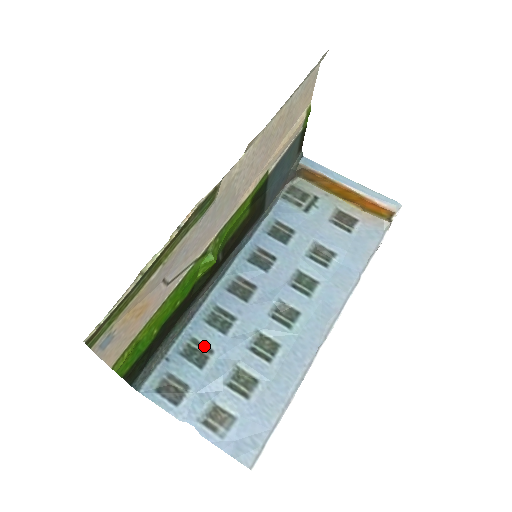
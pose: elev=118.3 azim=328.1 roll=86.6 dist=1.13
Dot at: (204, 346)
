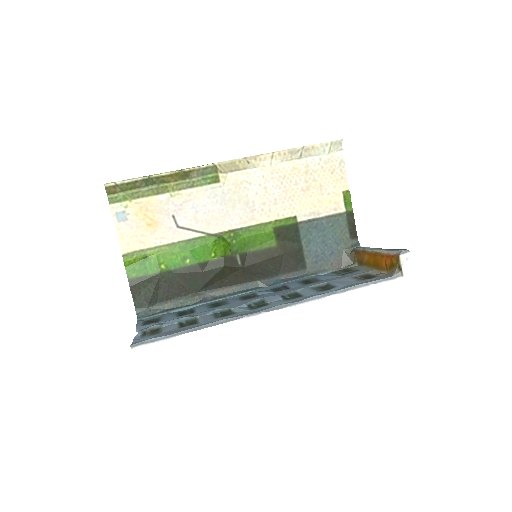
Dot at: (193, 311)
